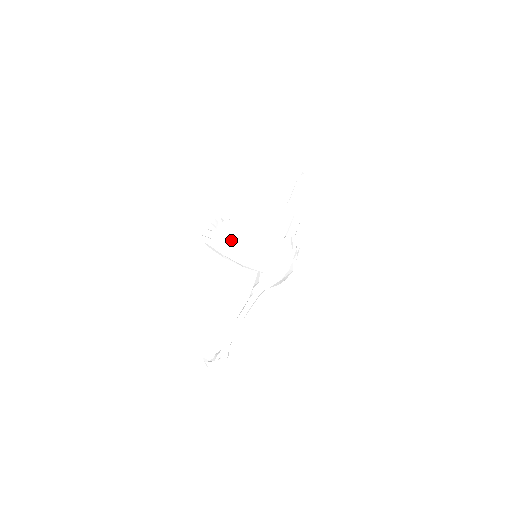
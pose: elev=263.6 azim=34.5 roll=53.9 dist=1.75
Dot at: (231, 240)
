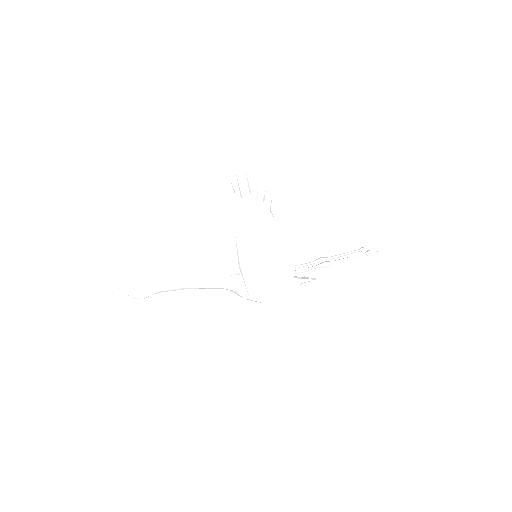
Dot at: (257, 238)
